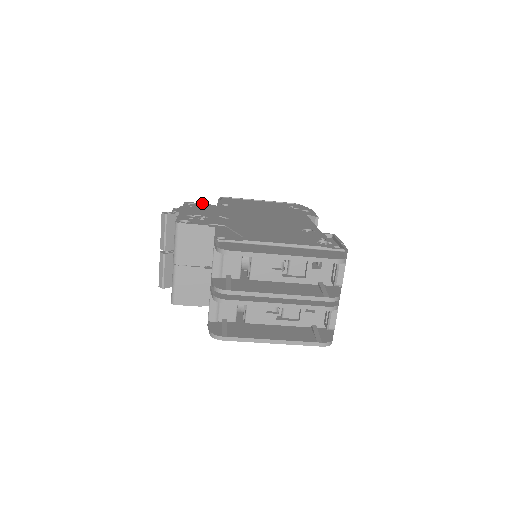
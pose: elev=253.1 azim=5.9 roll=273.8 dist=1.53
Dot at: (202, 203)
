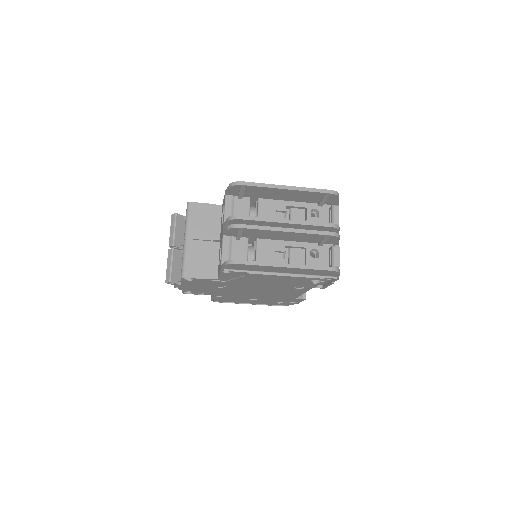
Dot at: occluded
